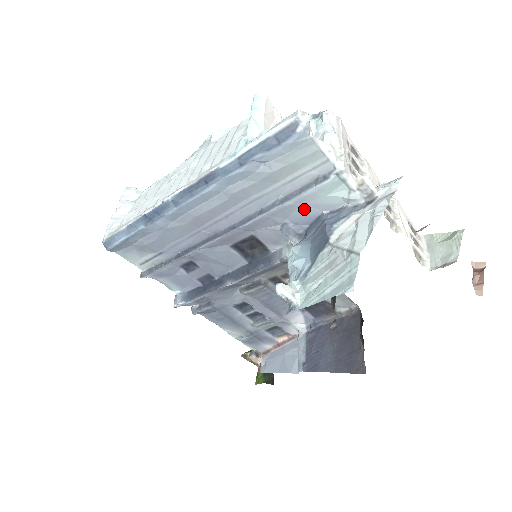
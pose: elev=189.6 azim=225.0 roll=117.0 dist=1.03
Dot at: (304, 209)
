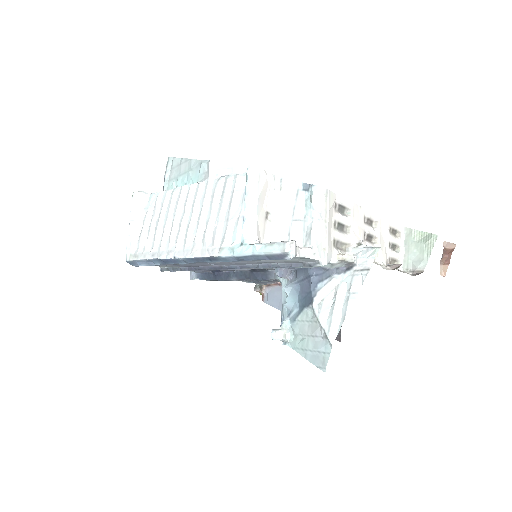
Dot at: occluded
